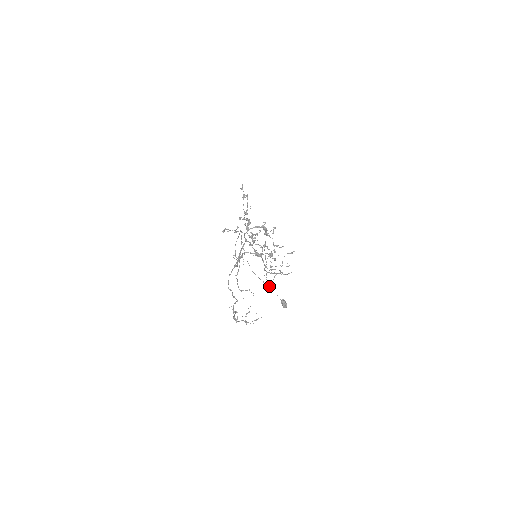
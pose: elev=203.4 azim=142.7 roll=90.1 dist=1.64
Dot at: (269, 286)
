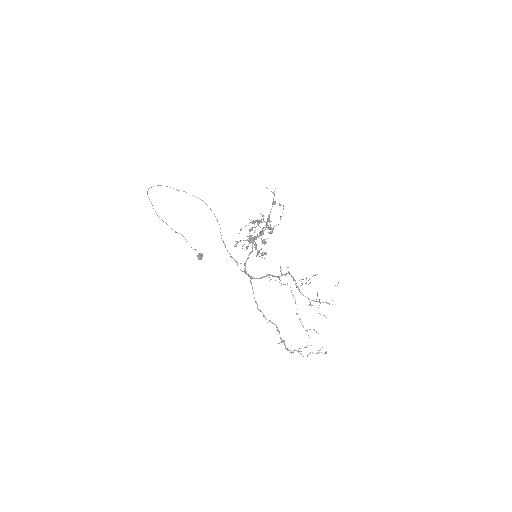
Dot at: occluded
